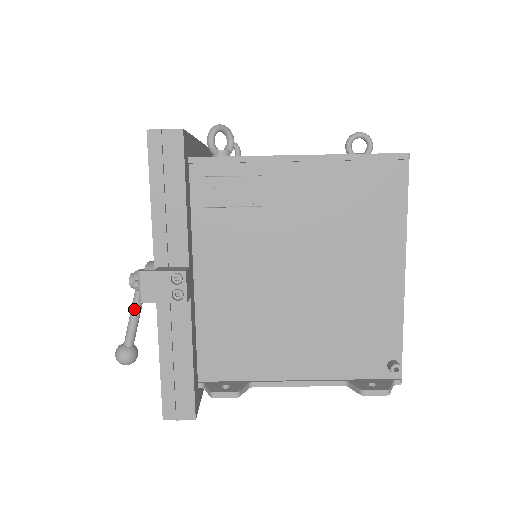
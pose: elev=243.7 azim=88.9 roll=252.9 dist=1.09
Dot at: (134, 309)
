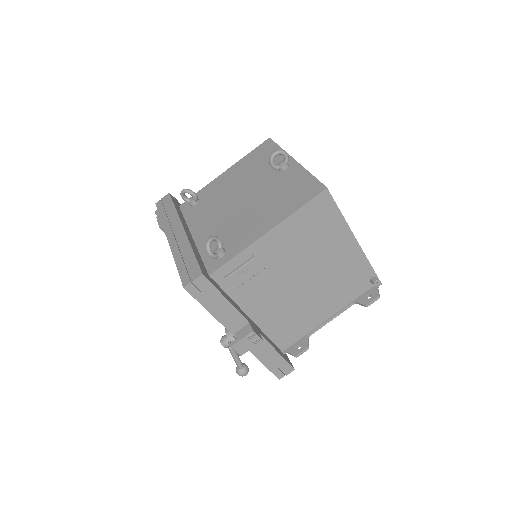
Dot at: (233, 354)
